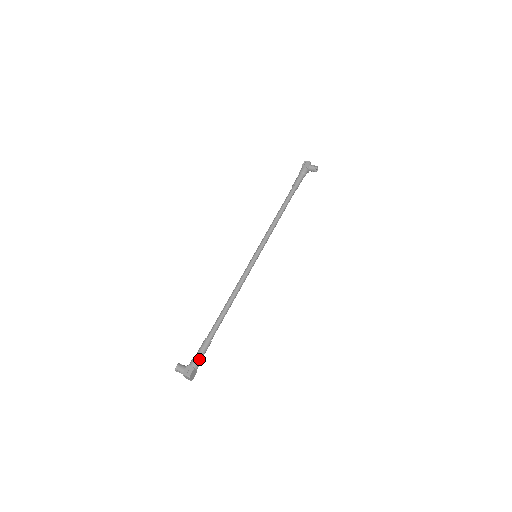
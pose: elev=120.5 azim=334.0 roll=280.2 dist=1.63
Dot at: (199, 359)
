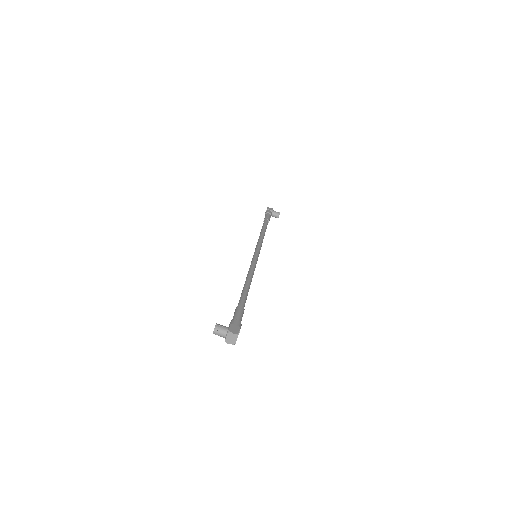
Dot at: (240, 322)
